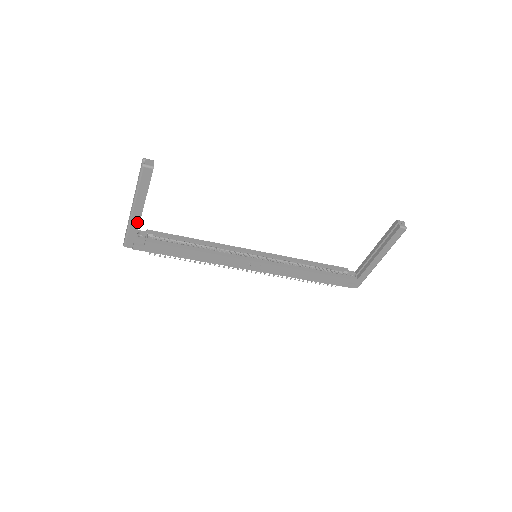
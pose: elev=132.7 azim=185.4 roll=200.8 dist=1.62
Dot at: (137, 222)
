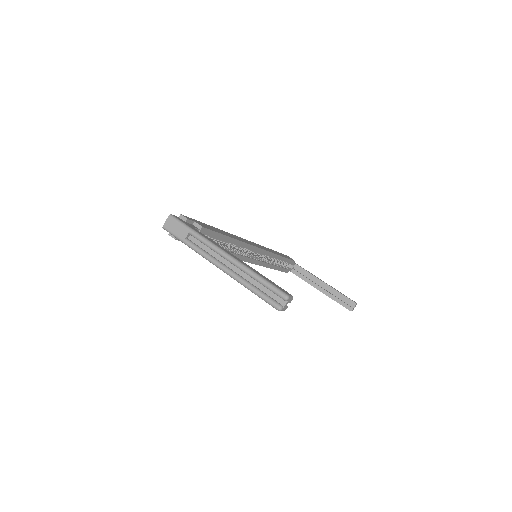
Dot at: occluded
